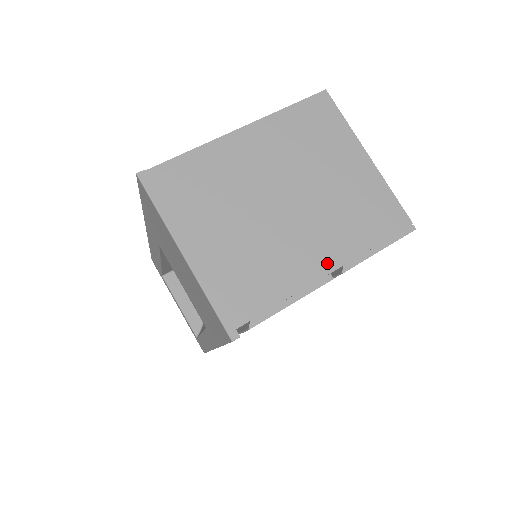
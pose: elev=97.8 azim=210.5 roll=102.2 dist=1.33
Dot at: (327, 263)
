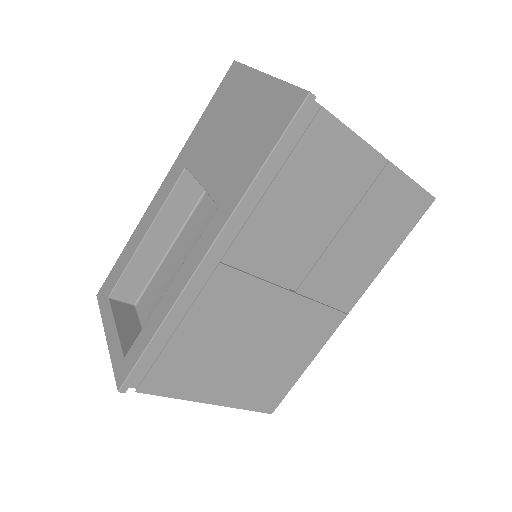
Dot at: occluded
